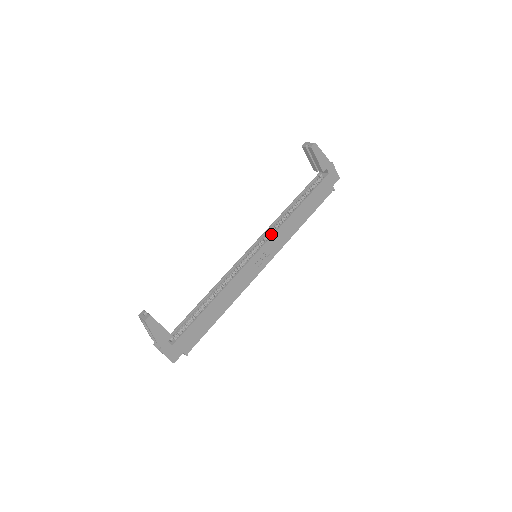
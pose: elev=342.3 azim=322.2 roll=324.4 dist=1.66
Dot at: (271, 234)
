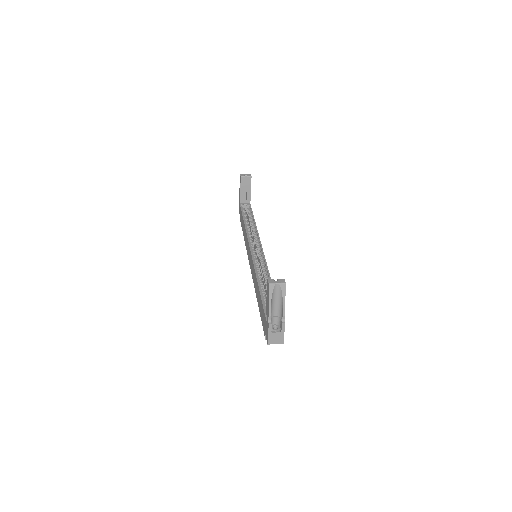
Dot at: (256, 239)
